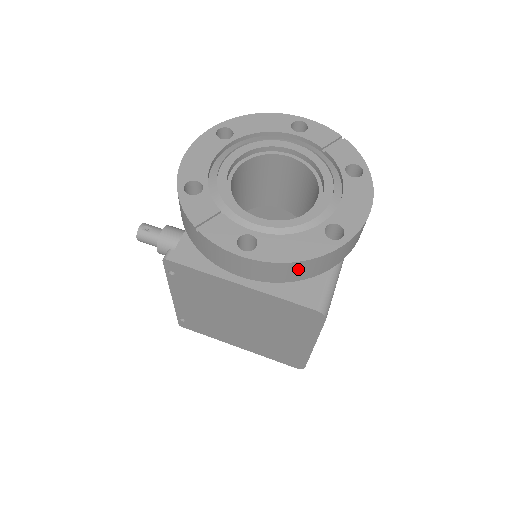
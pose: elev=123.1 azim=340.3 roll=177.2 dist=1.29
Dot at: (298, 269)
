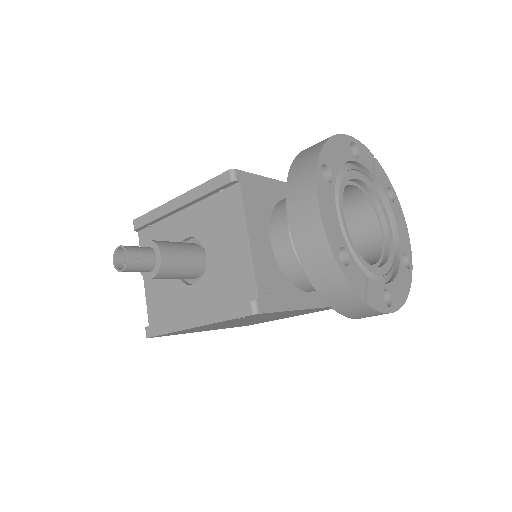
Dot at: occluded
